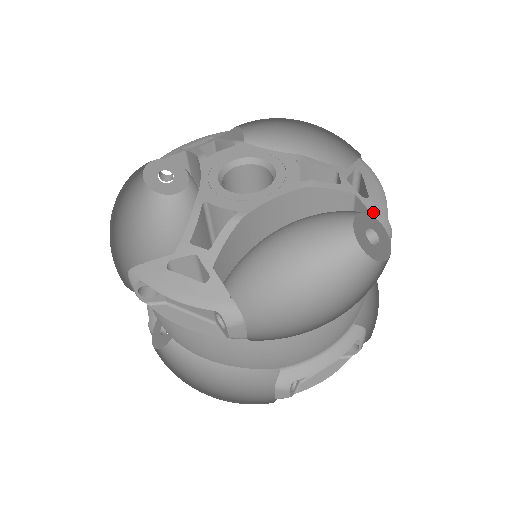
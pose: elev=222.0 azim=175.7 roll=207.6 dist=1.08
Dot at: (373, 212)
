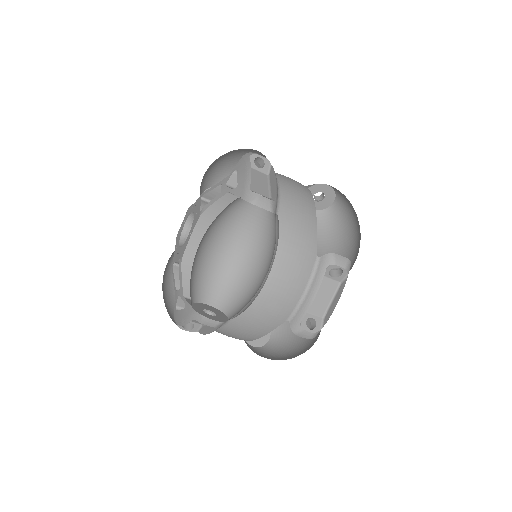
Dot at: (239, 195)
